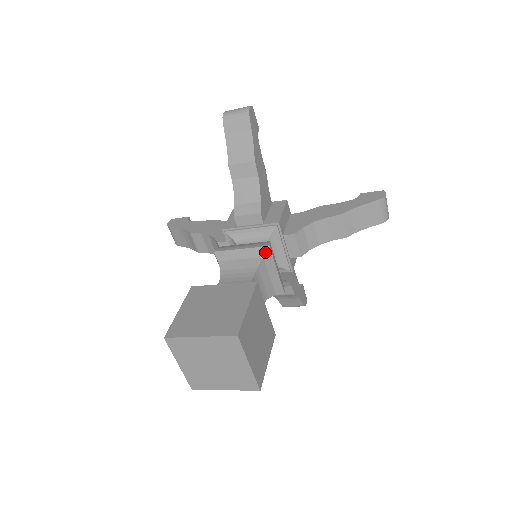
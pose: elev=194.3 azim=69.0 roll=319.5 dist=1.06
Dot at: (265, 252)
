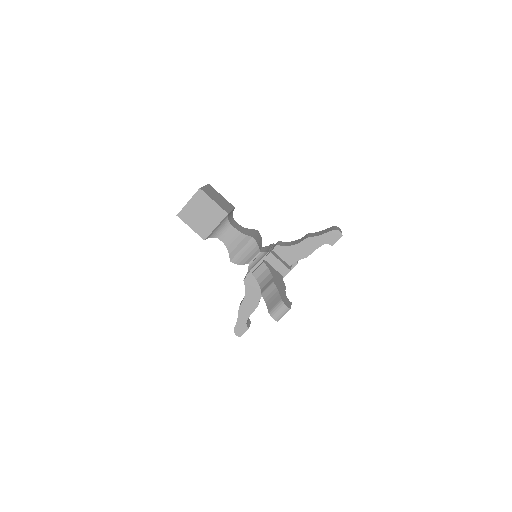
Dot at: (253, 230)
